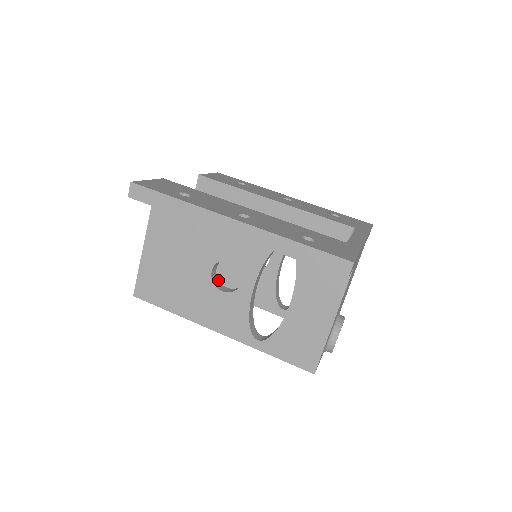
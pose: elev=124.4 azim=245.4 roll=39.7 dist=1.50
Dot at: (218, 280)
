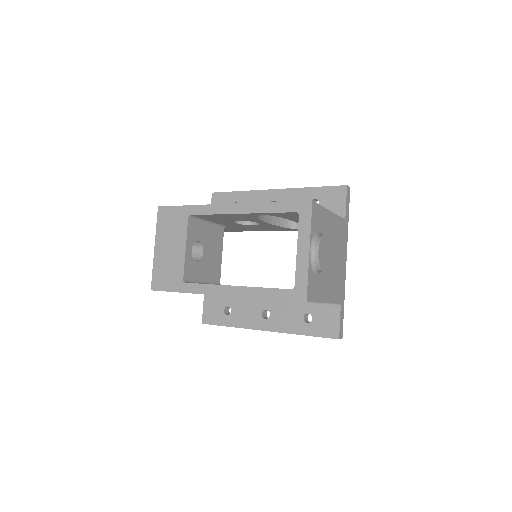
Dot at: (234, 221)
